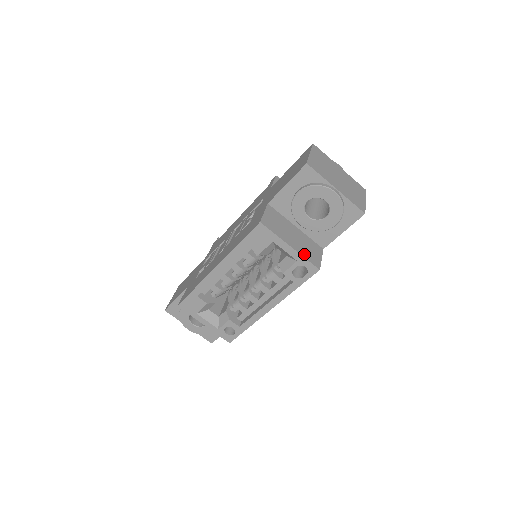
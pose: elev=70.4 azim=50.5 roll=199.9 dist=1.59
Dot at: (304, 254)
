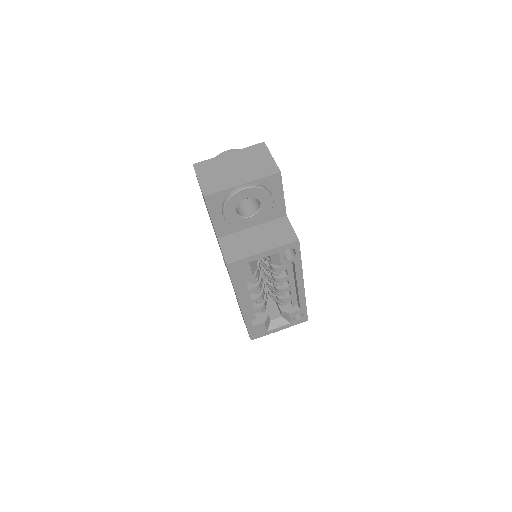
Dot at: (277, 244)
